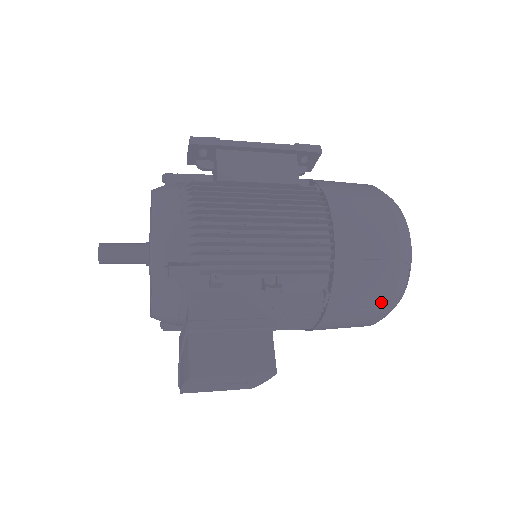
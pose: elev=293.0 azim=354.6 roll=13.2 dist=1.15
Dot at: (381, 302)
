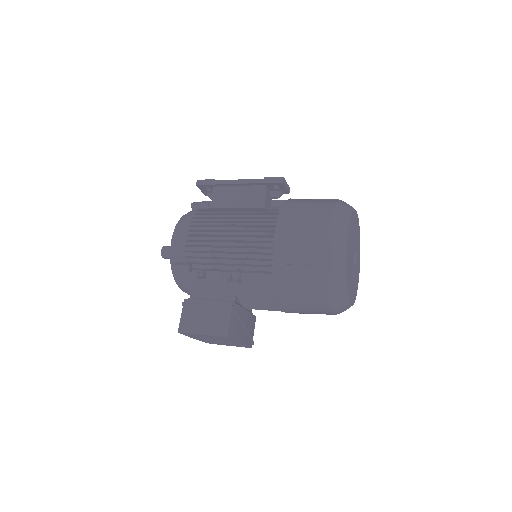
Dot at: (320, 297)
